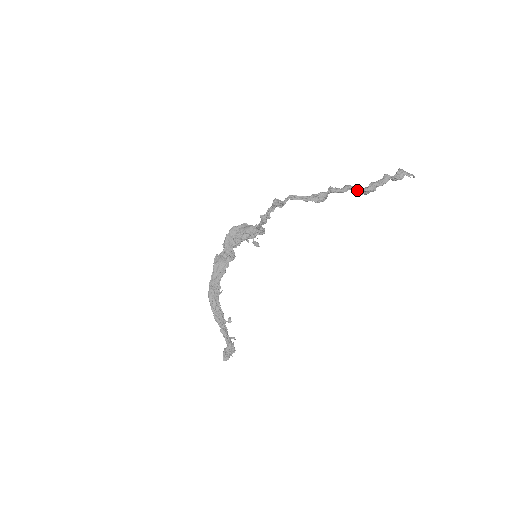
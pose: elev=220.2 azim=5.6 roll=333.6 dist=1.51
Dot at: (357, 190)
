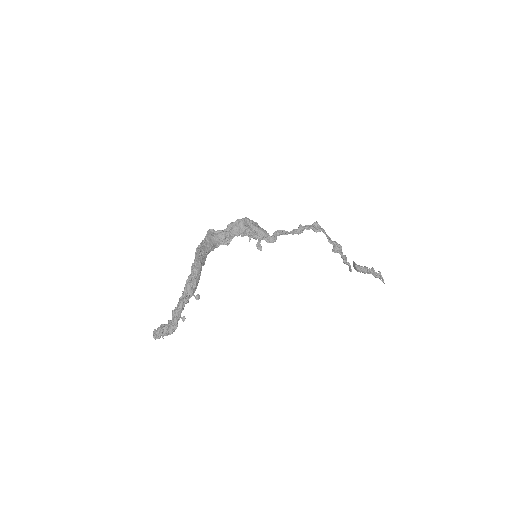
Dot at: (356, 264)
